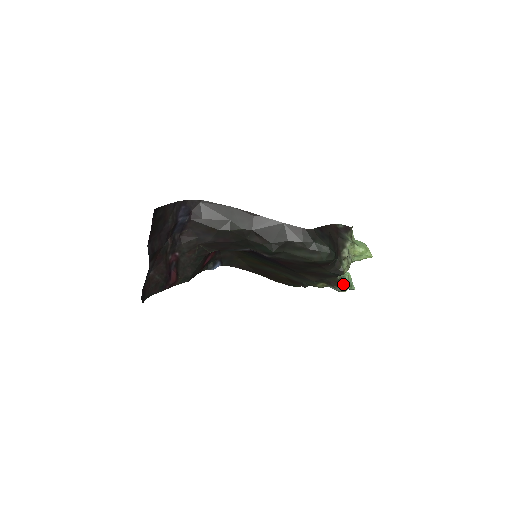
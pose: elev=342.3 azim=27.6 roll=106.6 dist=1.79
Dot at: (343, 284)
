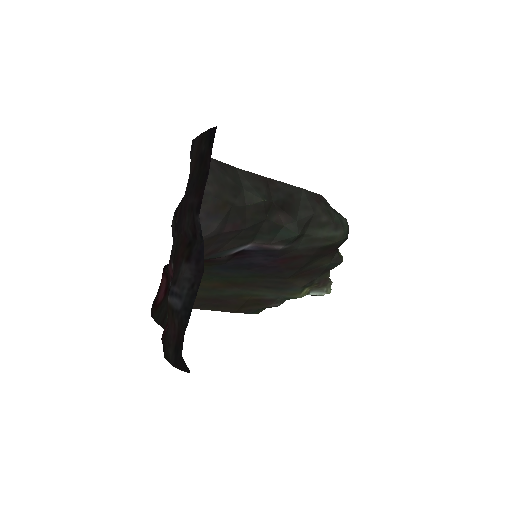
Dot at: (331, 281)
